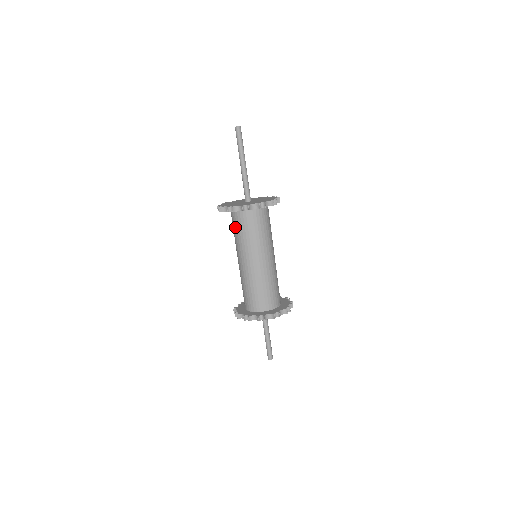
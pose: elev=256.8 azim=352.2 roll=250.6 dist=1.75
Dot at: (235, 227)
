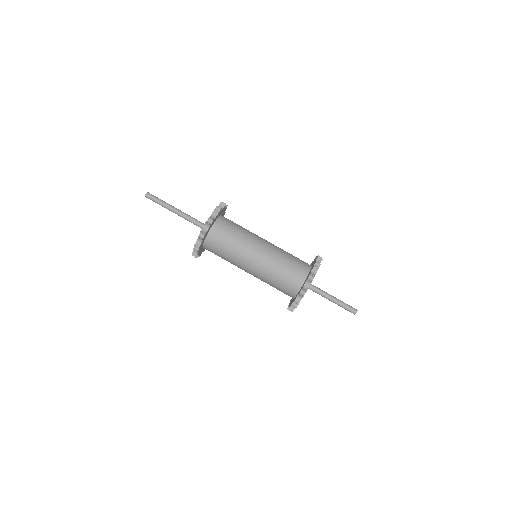
Dot at: occluded
